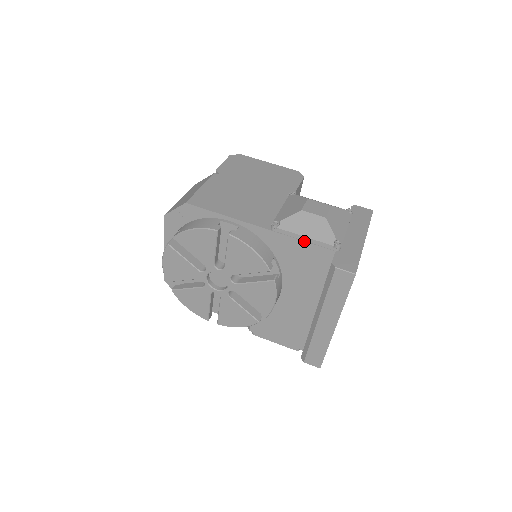
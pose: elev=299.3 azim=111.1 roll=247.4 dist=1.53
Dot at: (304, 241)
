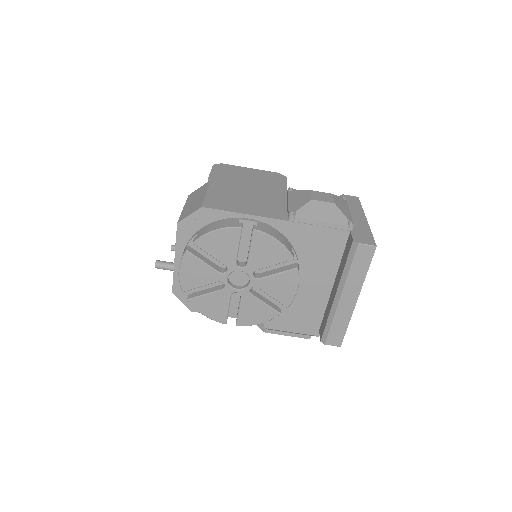
Dot at: (321, 226)
